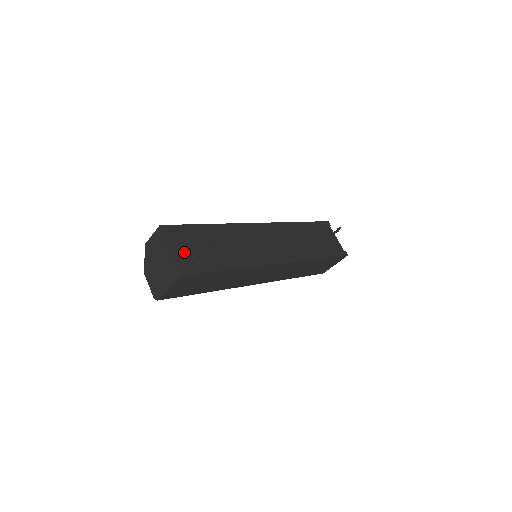
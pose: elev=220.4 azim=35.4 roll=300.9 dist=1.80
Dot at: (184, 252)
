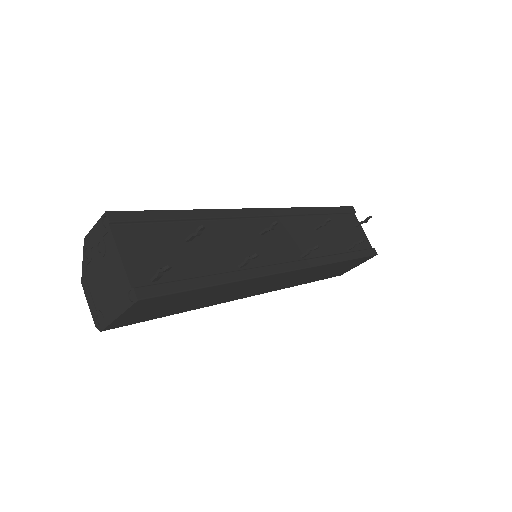
Dot at: (145, 258)
